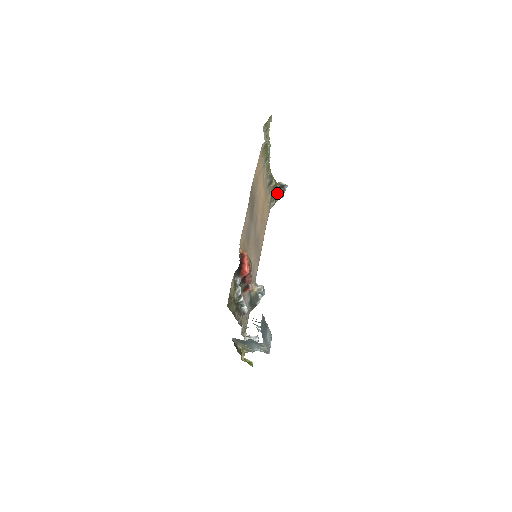
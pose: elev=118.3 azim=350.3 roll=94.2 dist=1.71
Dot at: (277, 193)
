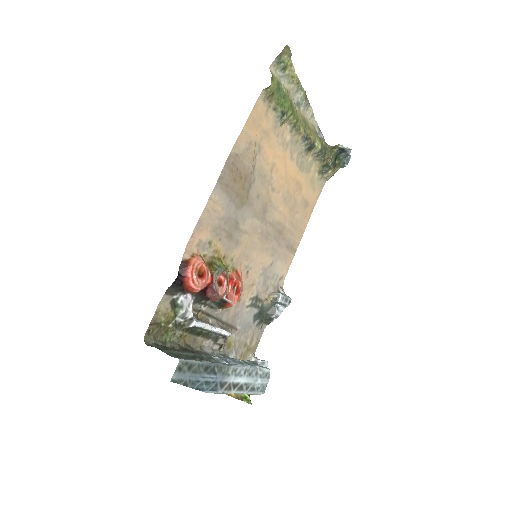
Dot at: (335, 160)
